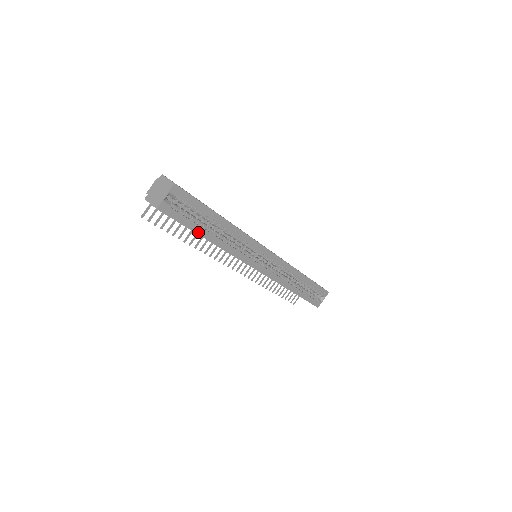
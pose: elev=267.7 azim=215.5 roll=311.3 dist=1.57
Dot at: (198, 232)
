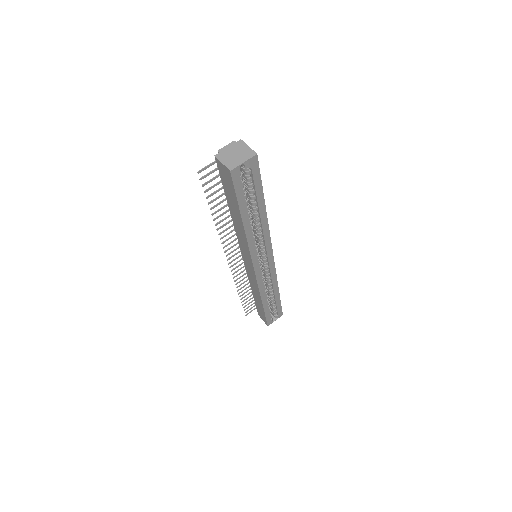
Dot at: (242, 211)
